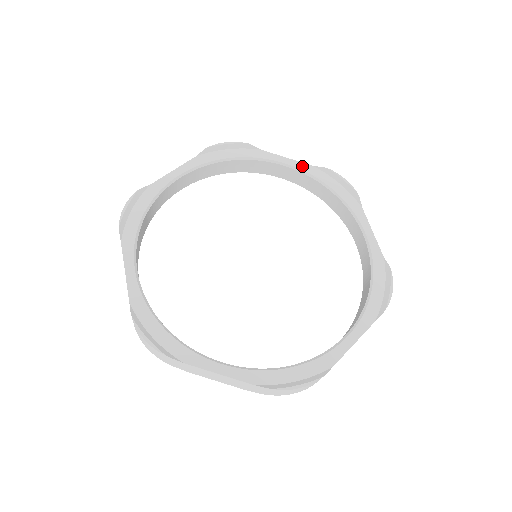
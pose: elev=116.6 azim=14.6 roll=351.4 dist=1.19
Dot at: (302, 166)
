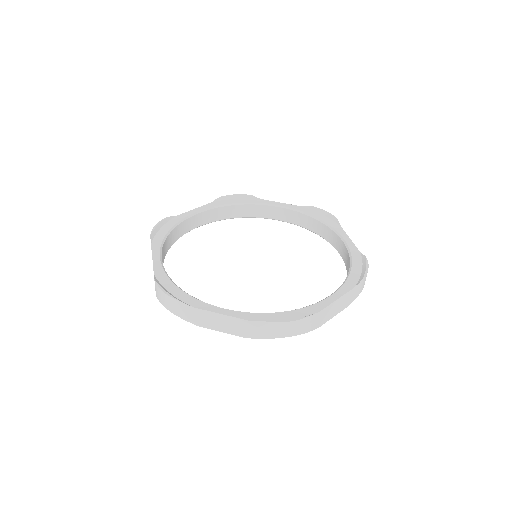
Dot at: (207, 206)
